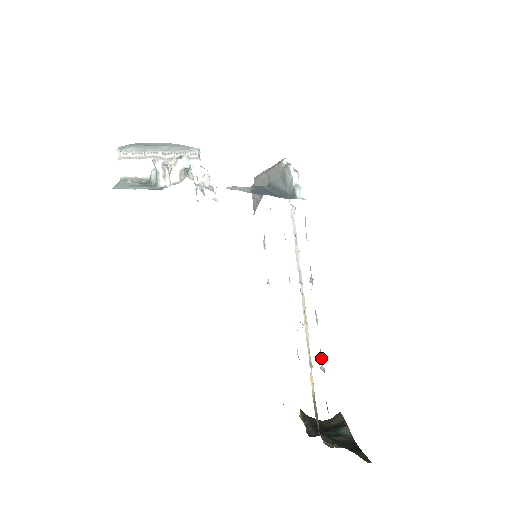
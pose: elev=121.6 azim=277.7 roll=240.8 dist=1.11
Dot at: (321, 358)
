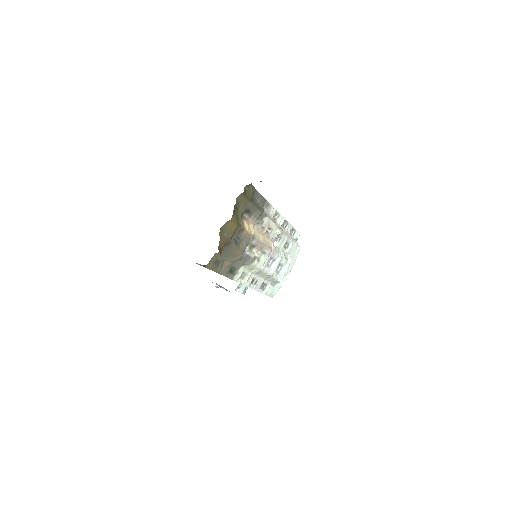
Dot at: (265, 213)
